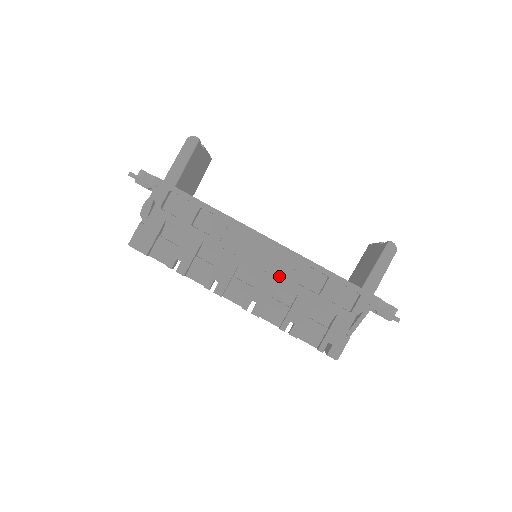
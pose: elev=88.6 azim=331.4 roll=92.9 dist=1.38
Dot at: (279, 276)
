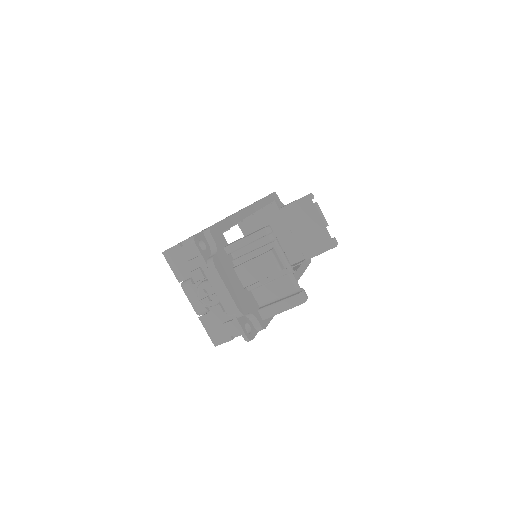
Dot at: occluded
